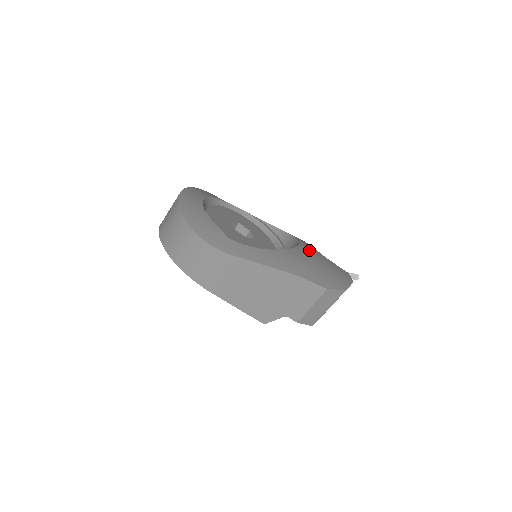
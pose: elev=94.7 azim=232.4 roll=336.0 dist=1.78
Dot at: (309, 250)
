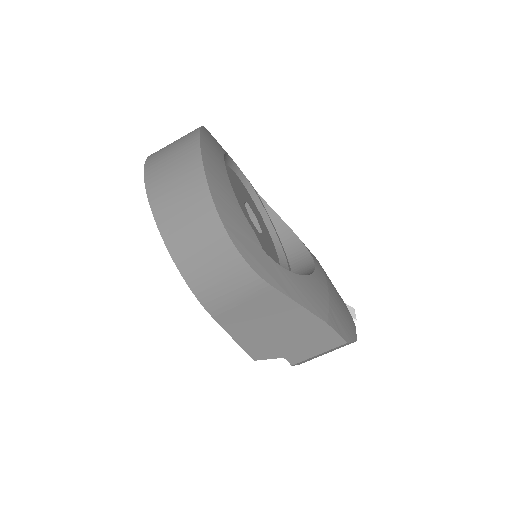
Dot at: (323, 271)
